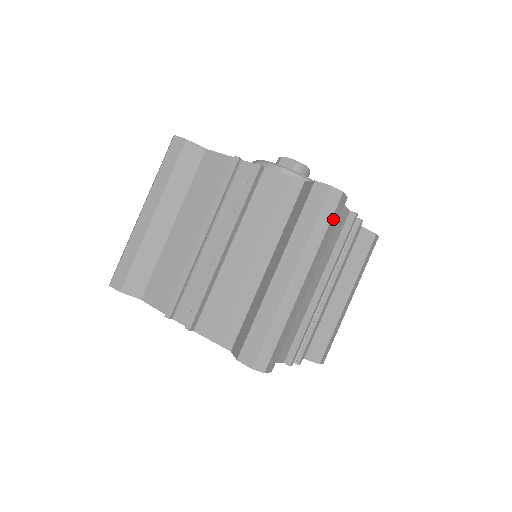
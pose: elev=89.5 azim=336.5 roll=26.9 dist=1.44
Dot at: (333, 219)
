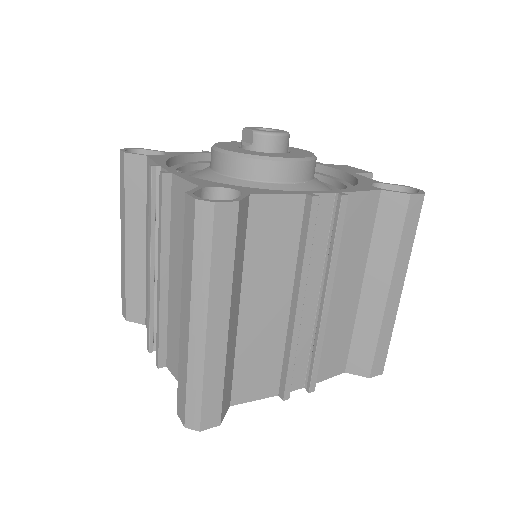
Dot at: (219, 240)
